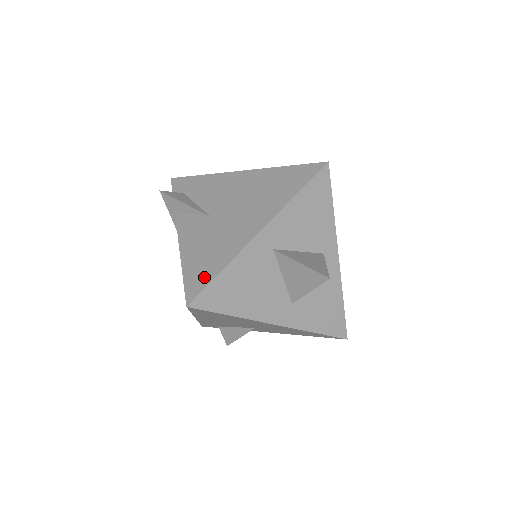
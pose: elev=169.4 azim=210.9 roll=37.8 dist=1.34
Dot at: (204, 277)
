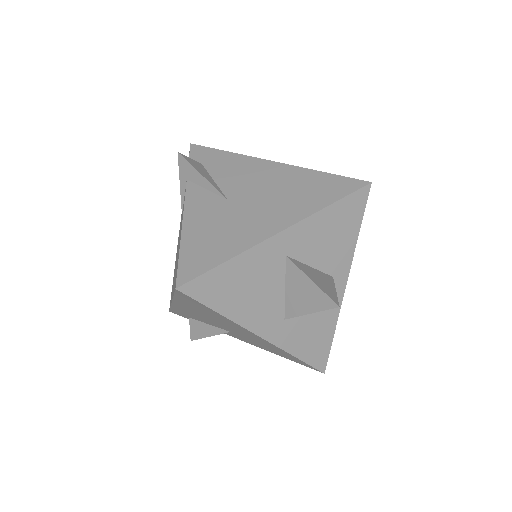
Dot at: (204, 262)
